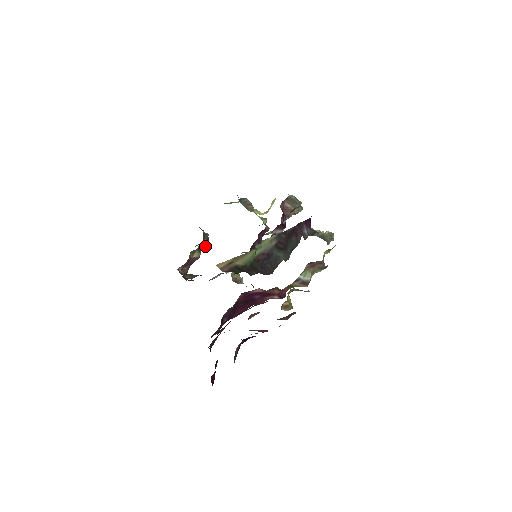
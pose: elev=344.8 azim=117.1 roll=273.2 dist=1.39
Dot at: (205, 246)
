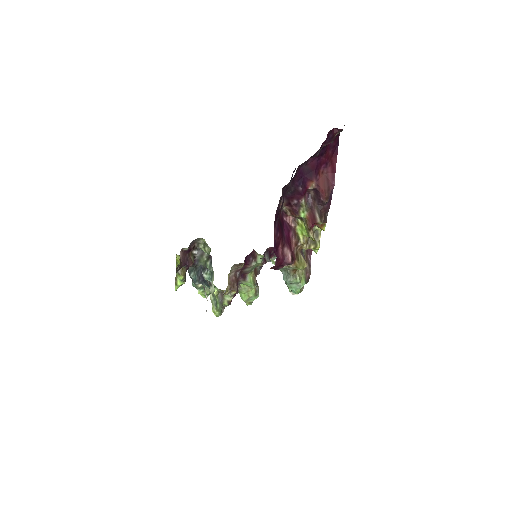
Dot at: (184, 279)
